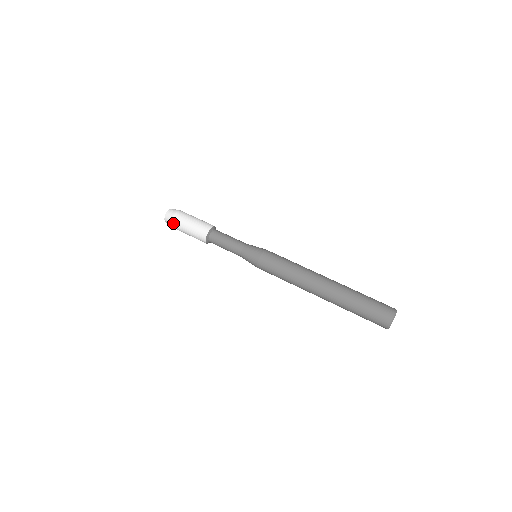
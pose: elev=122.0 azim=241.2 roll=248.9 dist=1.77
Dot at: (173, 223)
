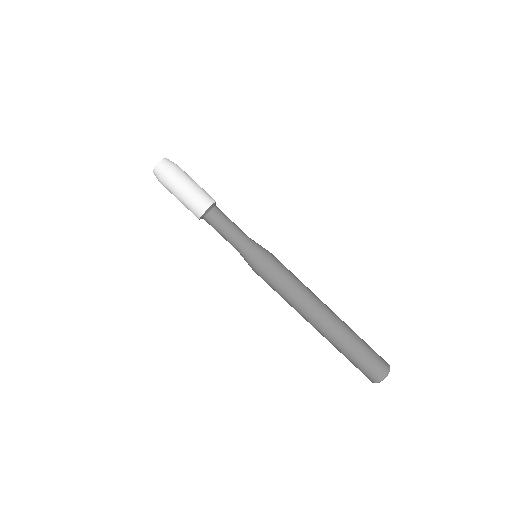
Dot at: (162, 184)
